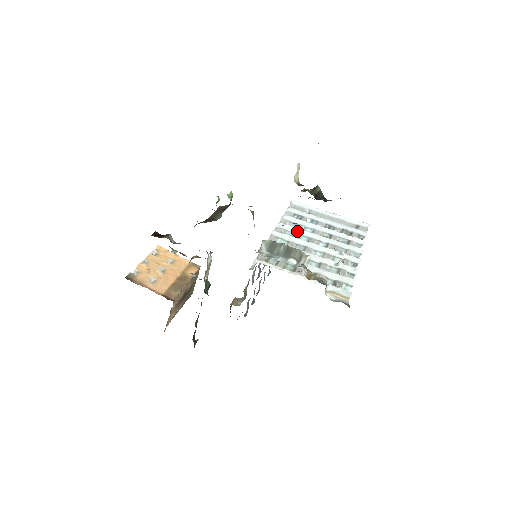
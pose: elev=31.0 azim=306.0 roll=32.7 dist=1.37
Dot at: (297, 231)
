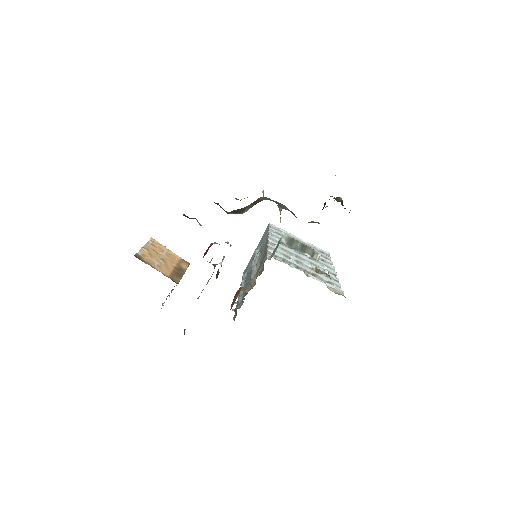
Dot at: occluded
